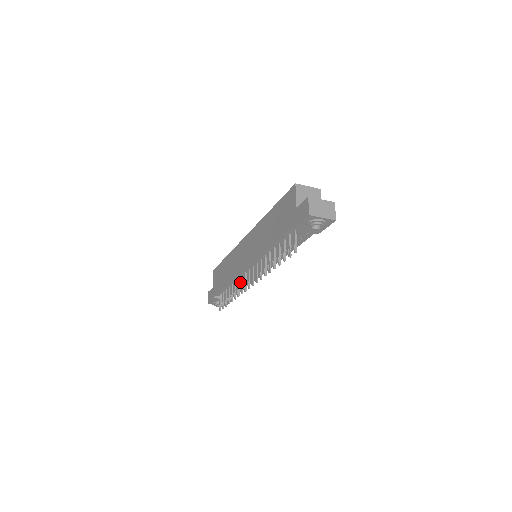
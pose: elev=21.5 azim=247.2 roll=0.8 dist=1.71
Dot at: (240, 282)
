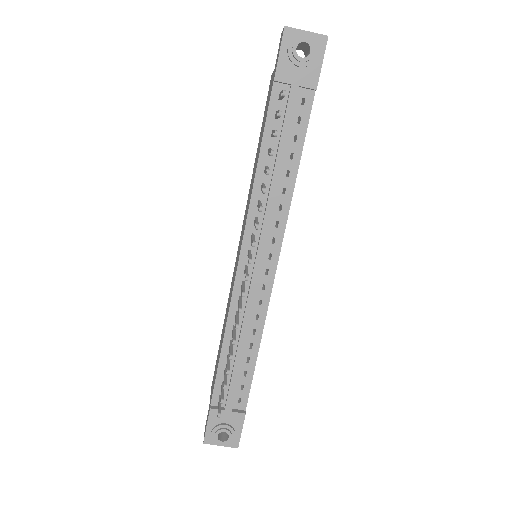
Dot at: (241, 323)
